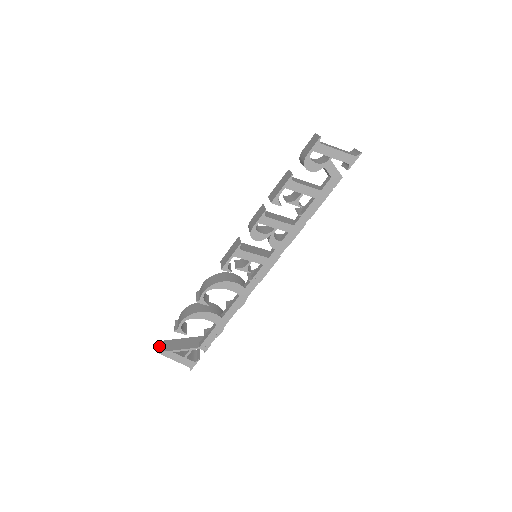
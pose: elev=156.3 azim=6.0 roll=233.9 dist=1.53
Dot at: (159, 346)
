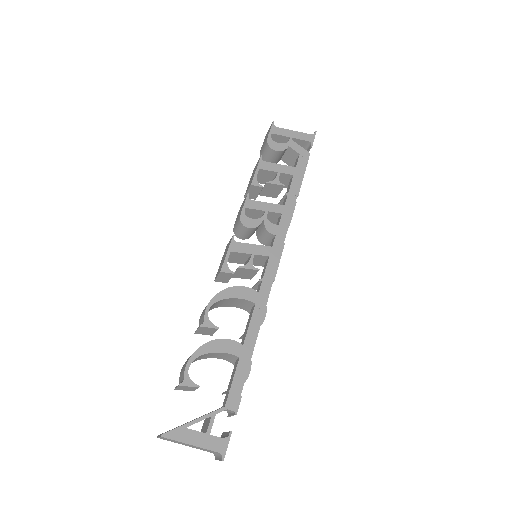
Dot at: occluded
